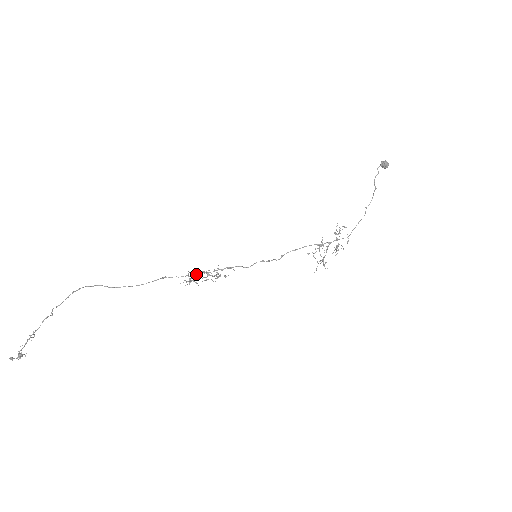
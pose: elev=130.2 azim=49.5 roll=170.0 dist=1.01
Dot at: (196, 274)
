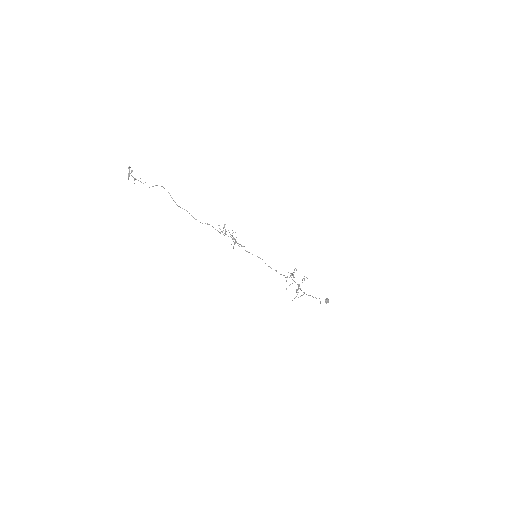
Dot at: (225, 233)
